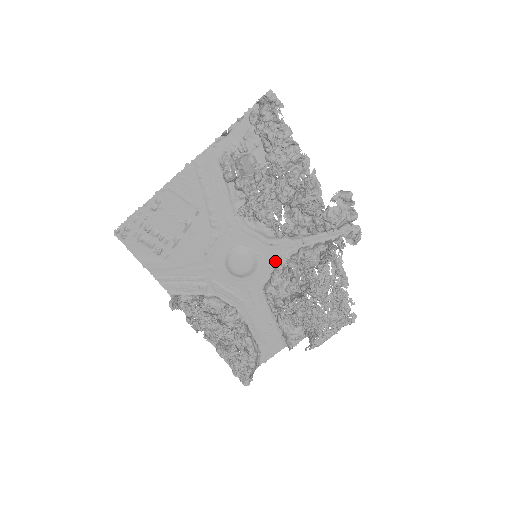
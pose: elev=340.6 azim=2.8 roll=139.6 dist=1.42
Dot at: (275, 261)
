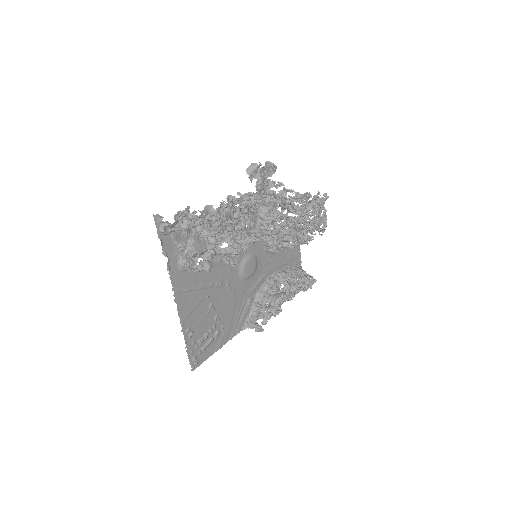
Dot at: occluded
